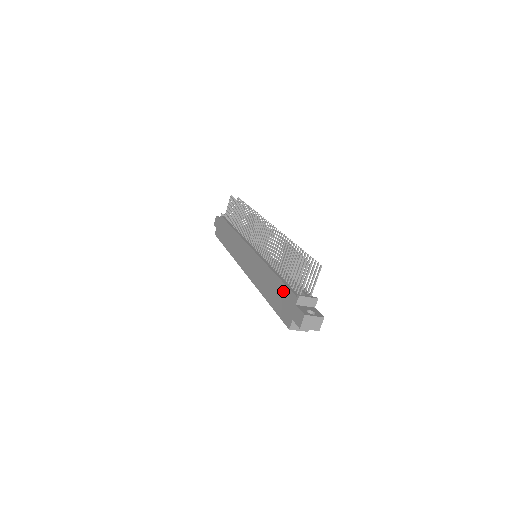
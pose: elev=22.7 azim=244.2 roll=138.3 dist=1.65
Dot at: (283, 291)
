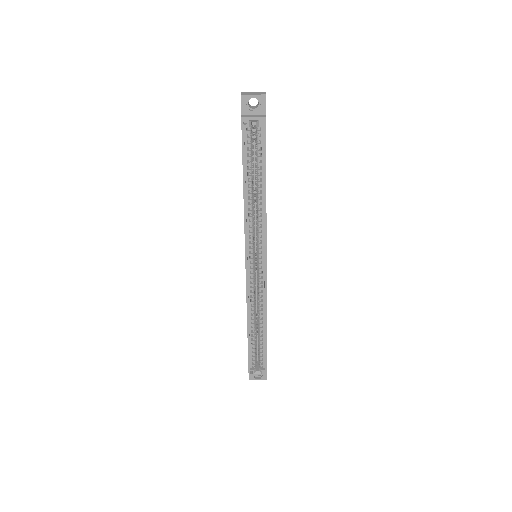
Dot at: occluded
